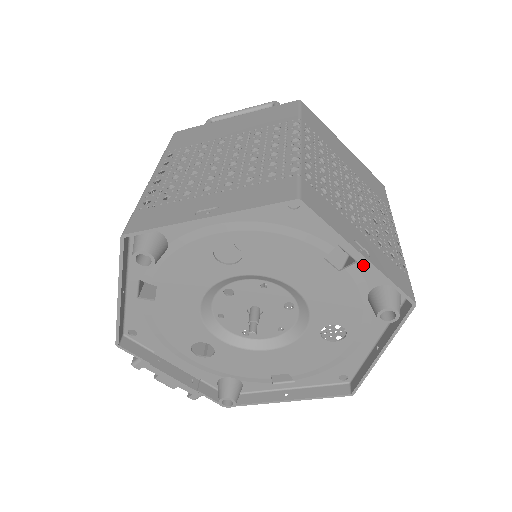
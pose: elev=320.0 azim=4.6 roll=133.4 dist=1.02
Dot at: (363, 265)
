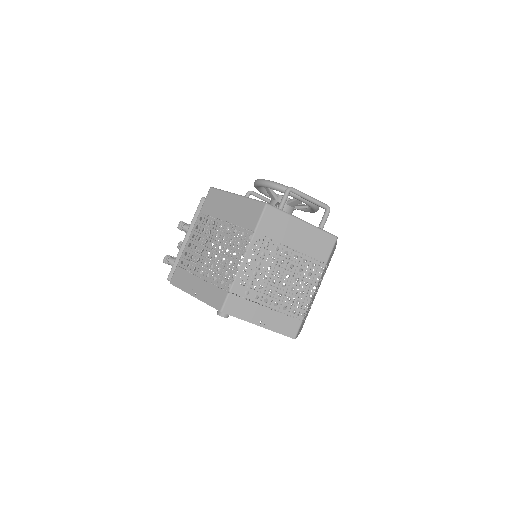
Dot at: occluded
